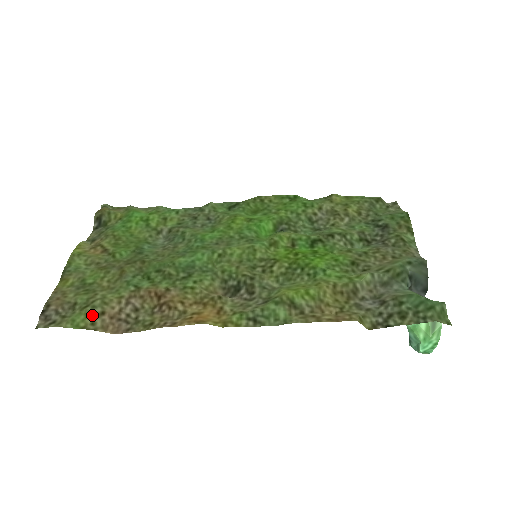
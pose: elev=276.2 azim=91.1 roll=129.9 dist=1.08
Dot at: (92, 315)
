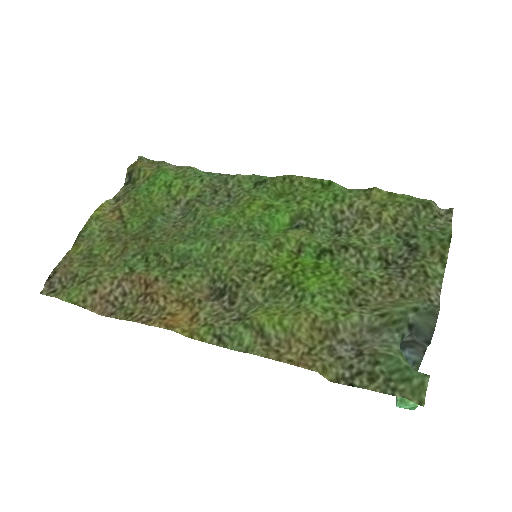
Dot at: (85, 292)
